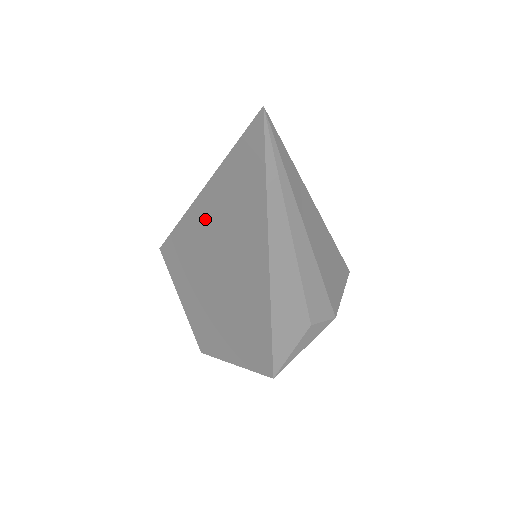
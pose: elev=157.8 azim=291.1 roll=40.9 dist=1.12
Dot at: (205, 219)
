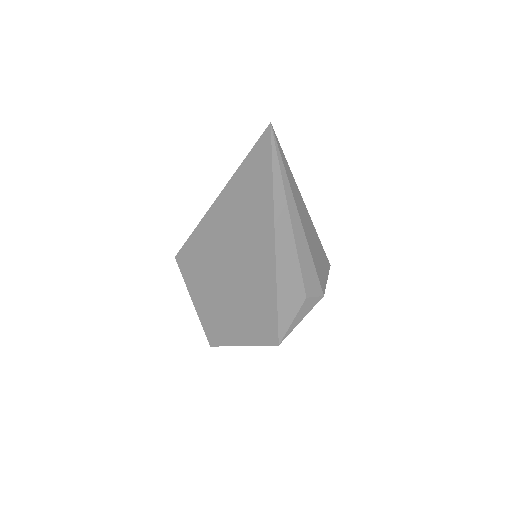
Dot at: (220, 219)
